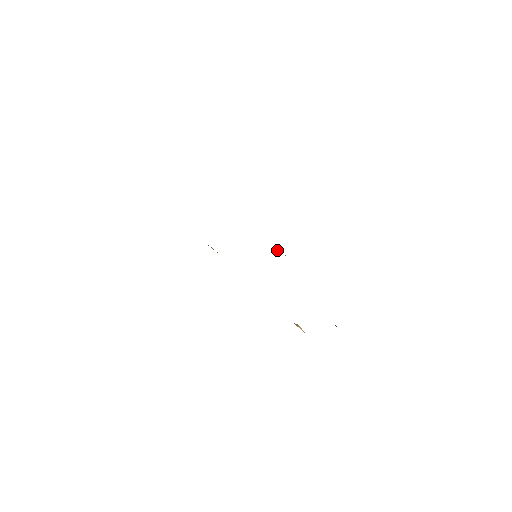
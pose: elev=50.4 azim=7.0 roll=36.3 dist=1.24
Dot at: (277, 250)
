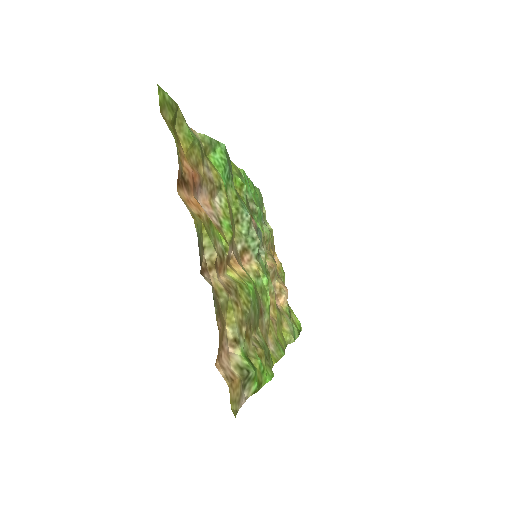
Dot at: (266, 282)
